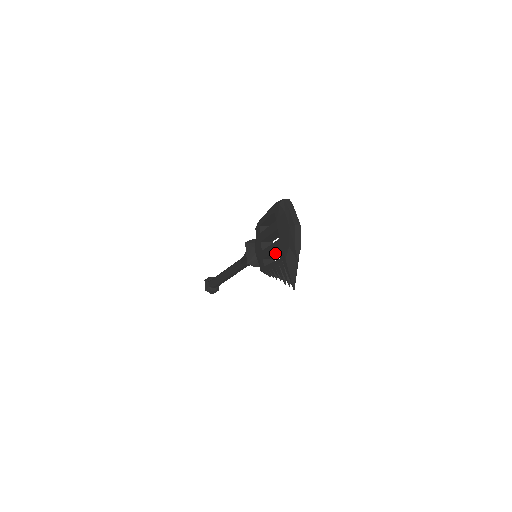
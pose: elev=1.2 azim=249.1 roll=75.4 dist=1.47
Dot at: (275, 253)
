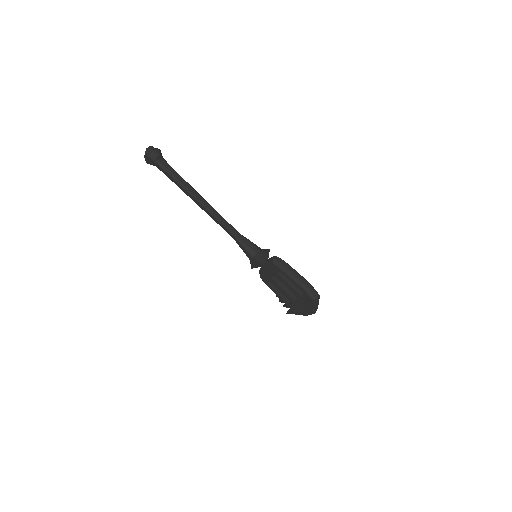
Dot at: occluded
